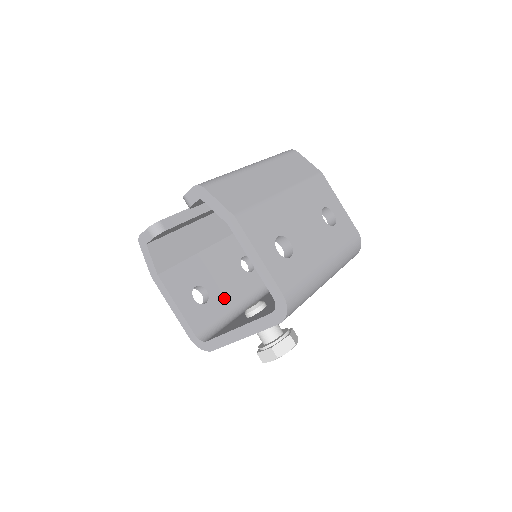
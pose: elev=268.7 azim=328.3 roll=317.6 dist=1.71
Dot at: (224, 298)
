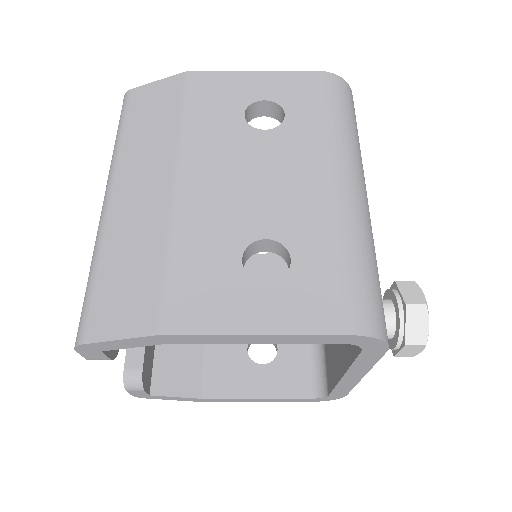
Dot at: occluded
